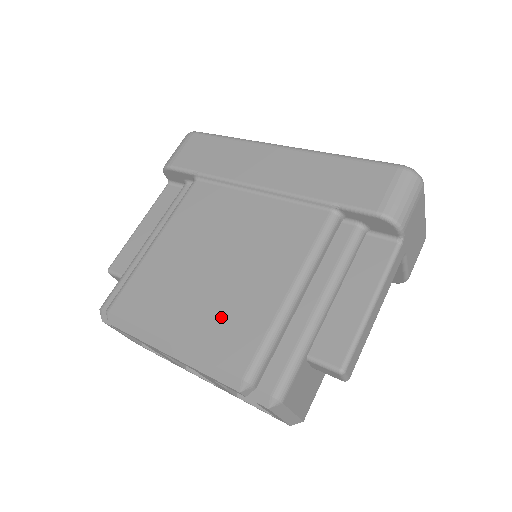
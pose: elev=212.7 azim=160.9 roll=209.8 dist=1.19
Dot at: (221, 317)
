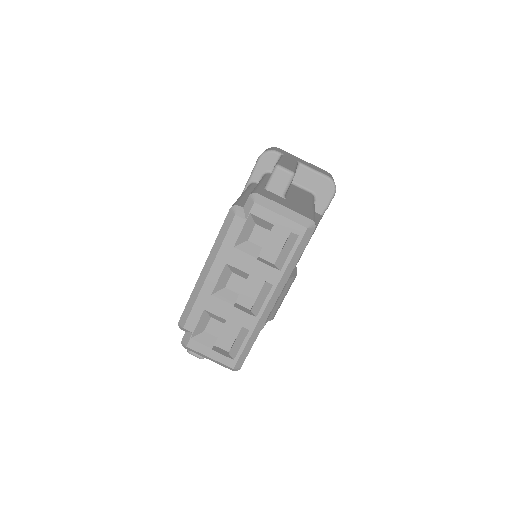
Dot at: occluded
